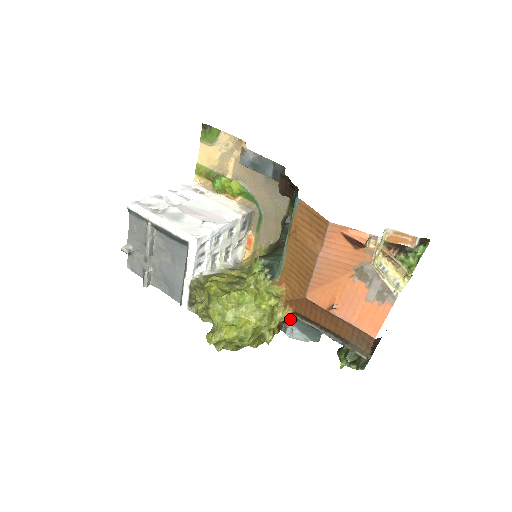
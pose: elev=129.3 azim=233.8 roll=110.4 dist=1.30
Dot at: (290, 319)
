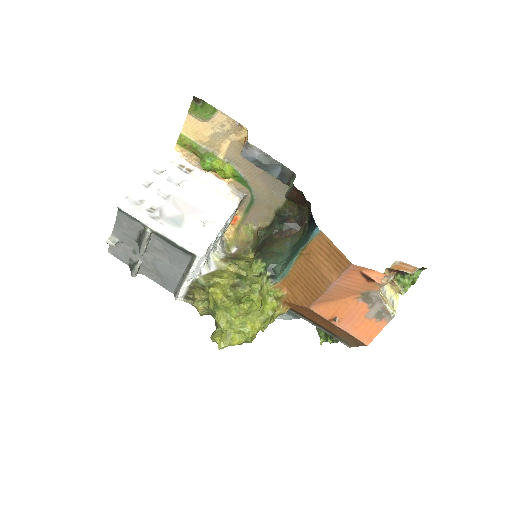
Dot at: occluded
